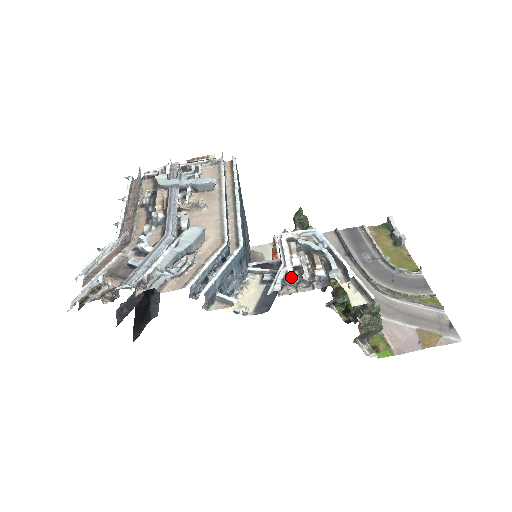
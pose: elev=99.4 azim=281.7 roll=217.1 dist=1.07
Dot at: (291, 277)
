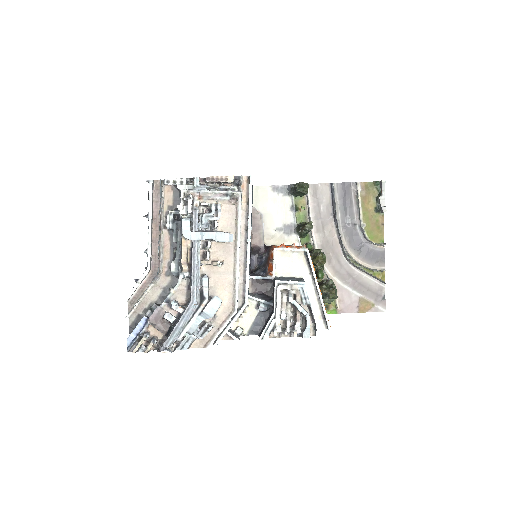
Dot at: (277, 332)
